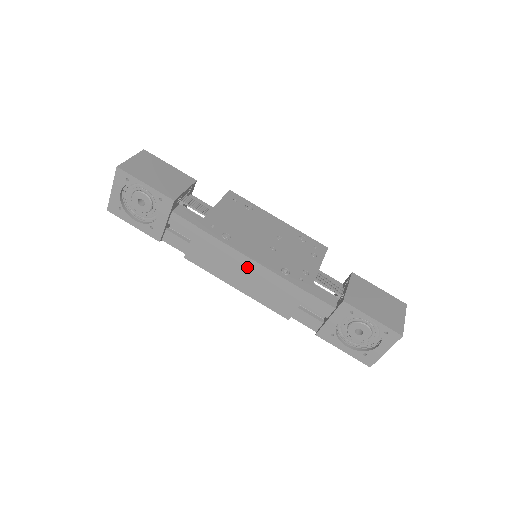
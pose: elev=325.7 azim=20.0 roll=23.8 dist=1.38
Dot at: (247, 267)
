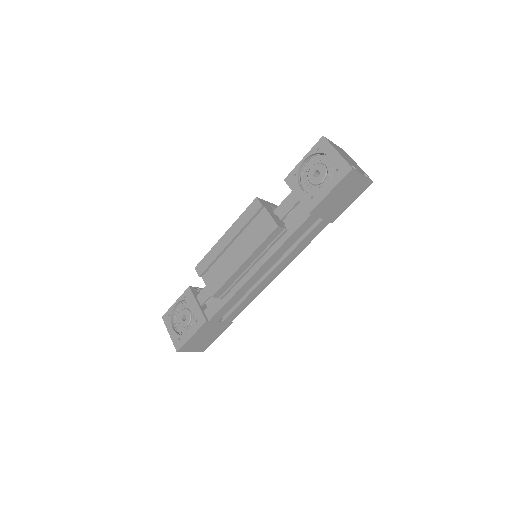
Dot at: (228, 241)
